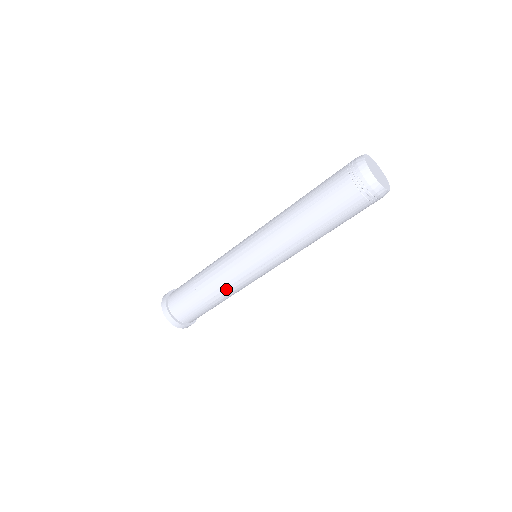
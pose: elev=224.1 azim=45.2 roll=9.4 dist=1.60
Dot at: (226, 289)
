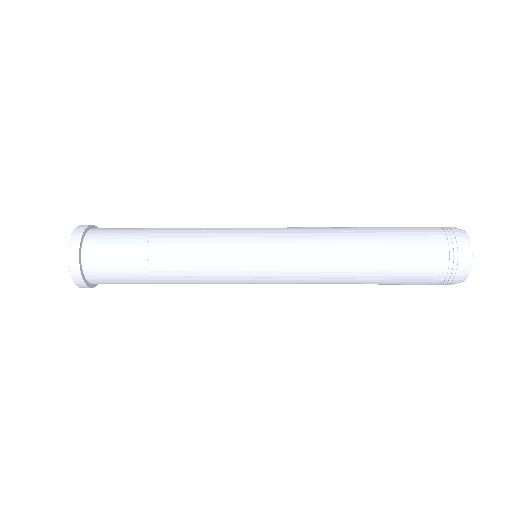
Dot at: occluded
